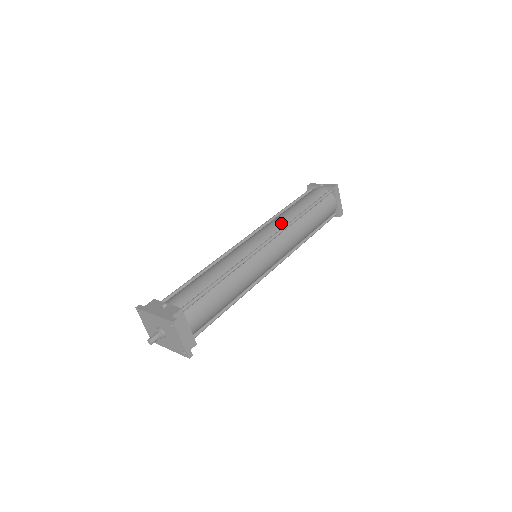
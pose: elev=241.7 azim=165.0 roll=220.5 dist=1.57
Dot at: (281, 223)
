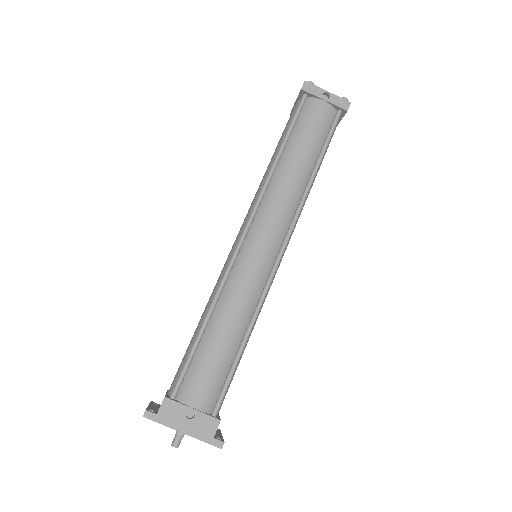
Dot at: (290, 205)
